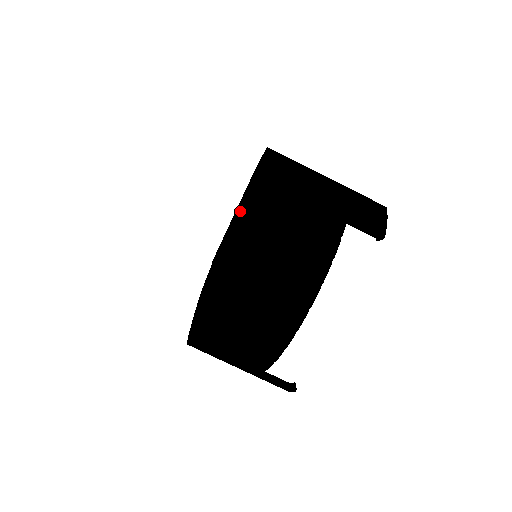
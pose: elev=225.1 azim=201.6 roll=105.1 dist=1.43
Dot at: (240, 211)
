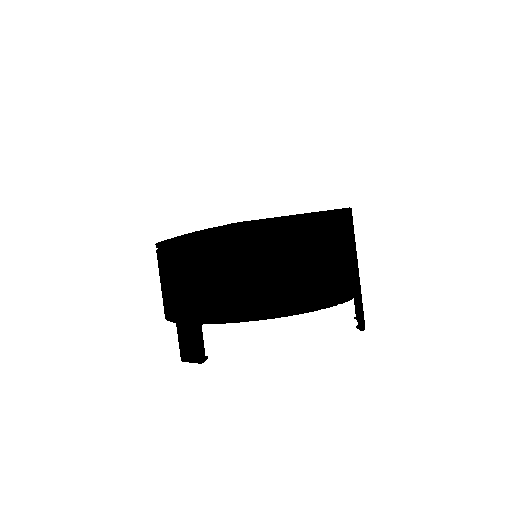
Dot at: (307, 216)
